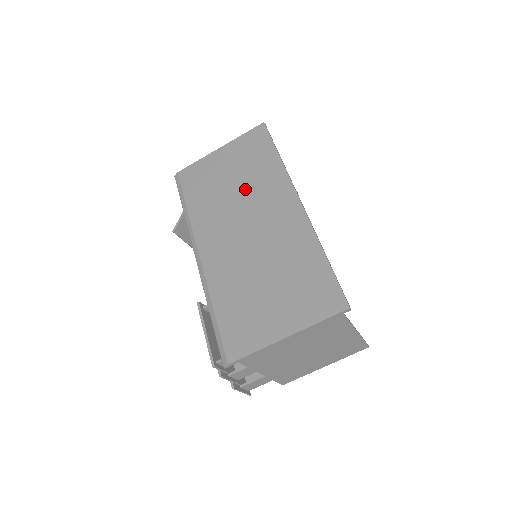
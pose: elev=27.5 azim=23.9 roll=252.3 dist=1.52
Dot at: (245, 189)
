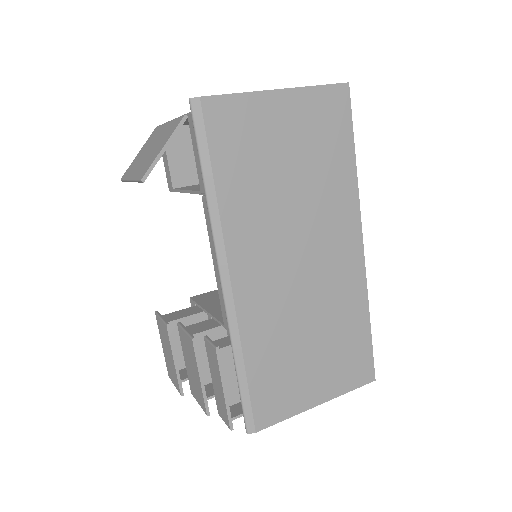
Dot at: (307, 195)
